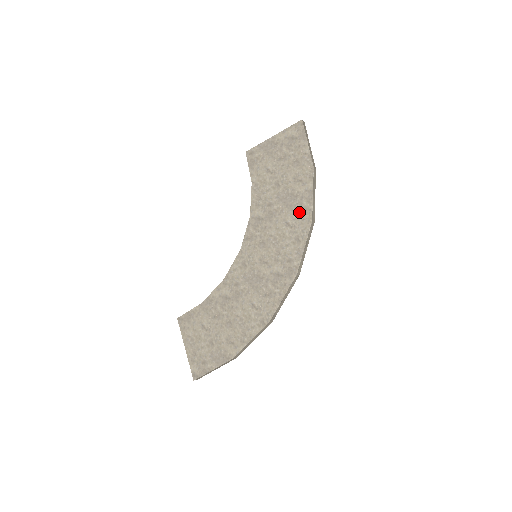
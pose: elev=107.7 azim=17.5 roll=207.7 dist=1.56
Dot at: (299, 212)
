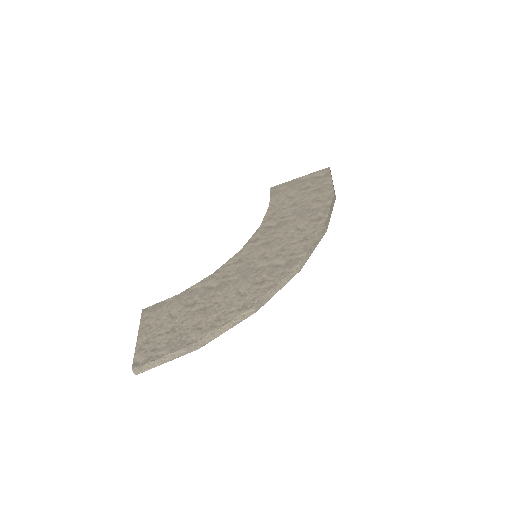
Dot at: (313, 220)
